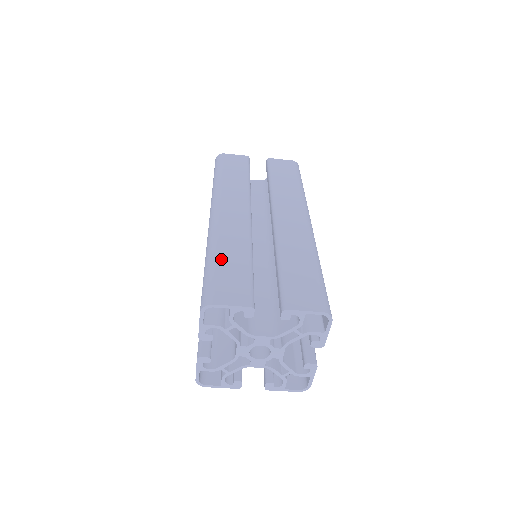
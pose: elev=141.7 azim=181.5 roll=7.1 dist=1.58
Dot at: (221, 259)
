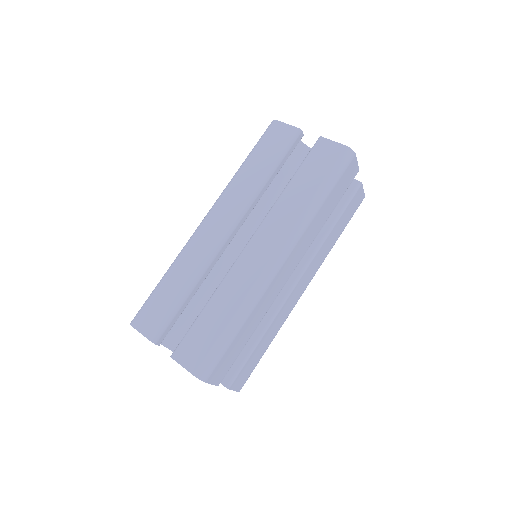
Dot at: (167, 282)
